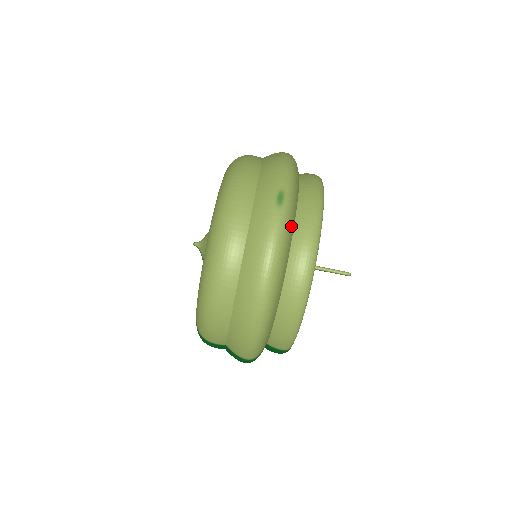
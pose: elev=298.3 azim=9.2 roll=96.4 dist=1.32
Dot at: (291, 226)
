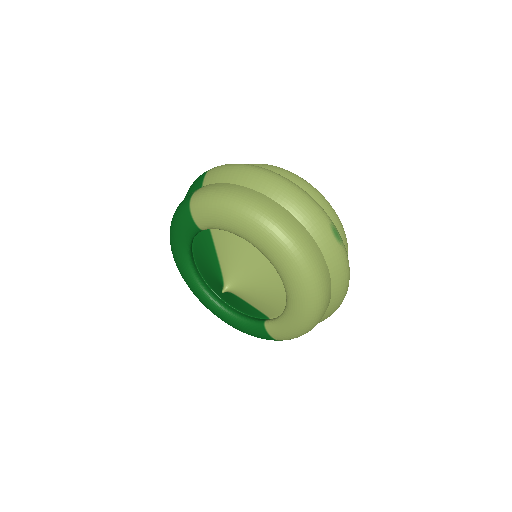
Dot at: occluded
